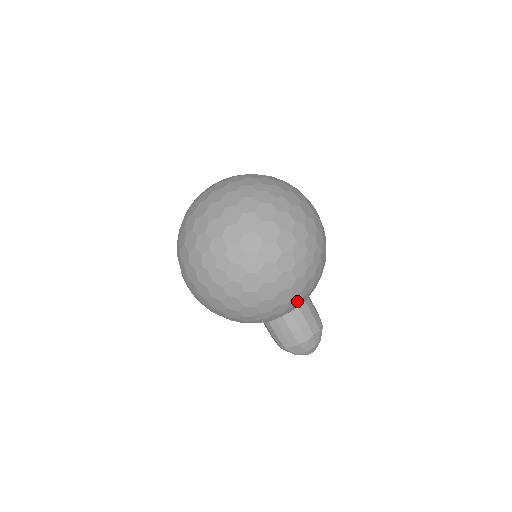
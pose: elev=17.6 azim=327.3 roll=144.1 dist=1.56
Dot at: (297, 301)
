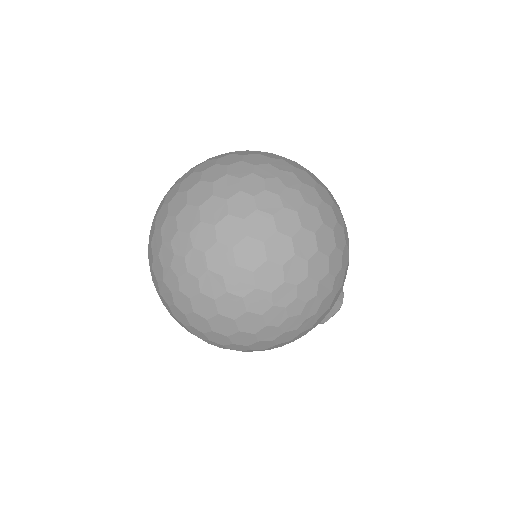
Dot at: occluded
